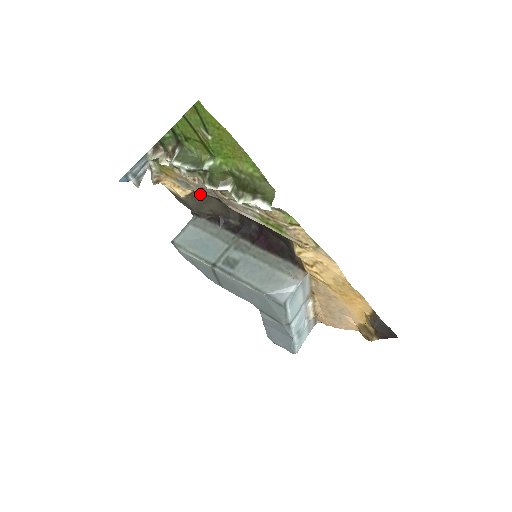
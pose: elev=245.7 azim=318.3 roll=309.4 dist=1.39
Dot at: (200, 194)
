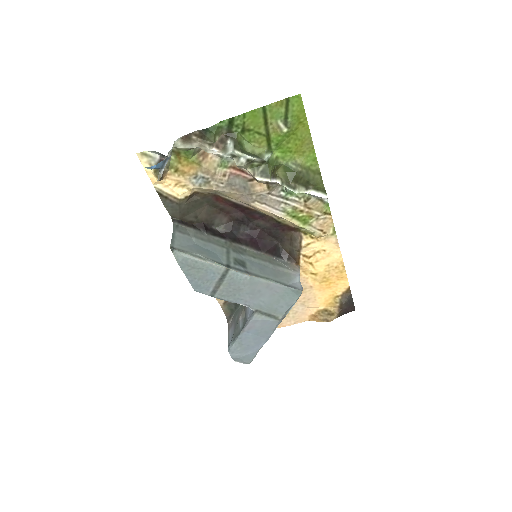
Dot at: (196, 197)
